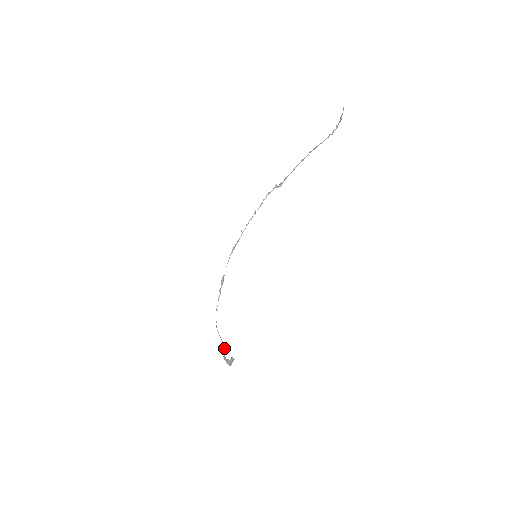
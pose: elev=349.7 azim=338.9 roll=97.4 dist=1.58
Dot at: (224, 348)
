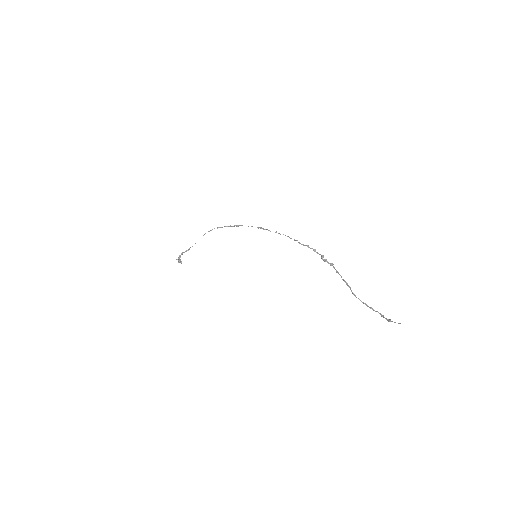
Dot at: (189, 249)
